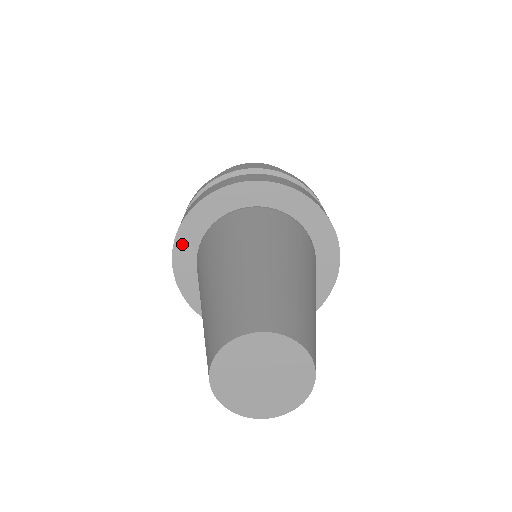
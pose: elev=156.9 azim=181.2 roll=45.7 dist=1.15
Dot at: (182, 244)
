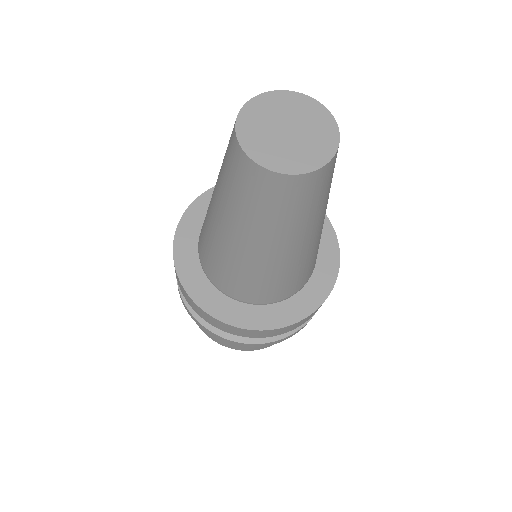
Dot at: (193, 287)
